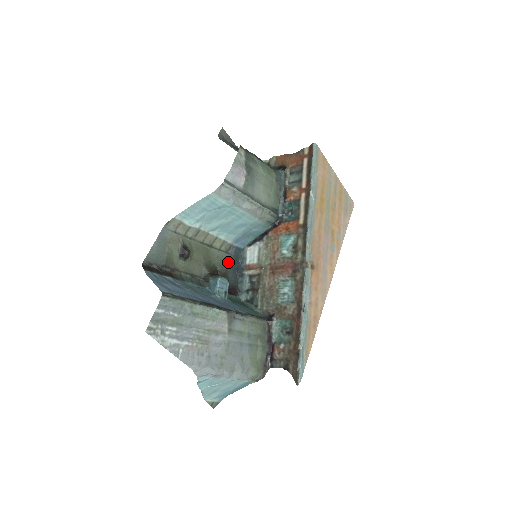
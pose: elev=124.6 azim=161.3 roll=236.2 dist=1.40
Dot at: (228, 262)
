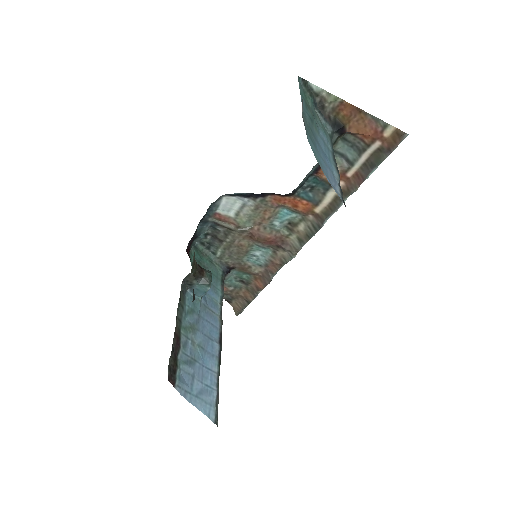
Dot at: occluded
